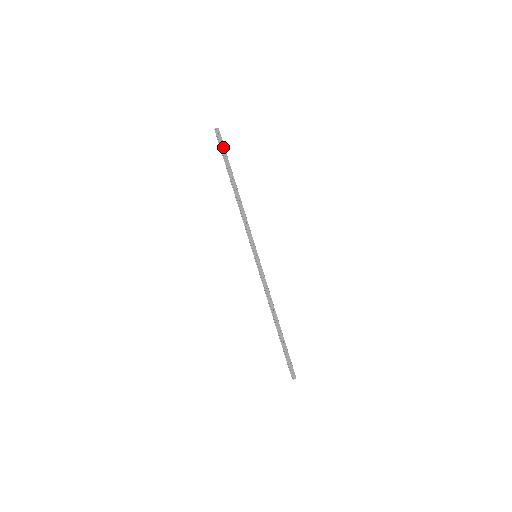
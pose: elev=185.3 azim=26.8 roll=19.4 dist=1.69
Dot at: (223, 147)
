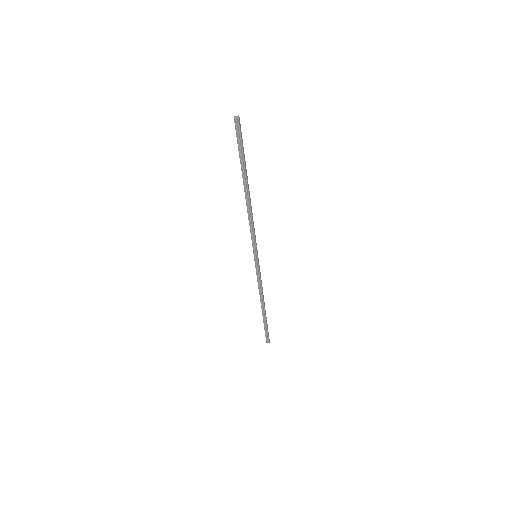
Dot at: (242, 142)
